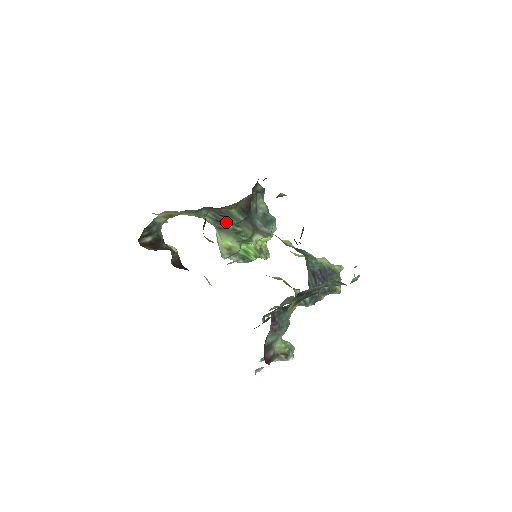
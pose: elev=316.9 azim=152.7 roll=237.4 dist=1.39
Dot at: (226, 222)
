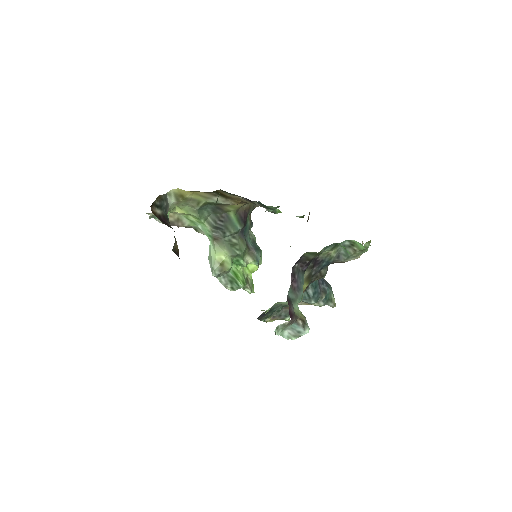
Dot at: (224, 229)
